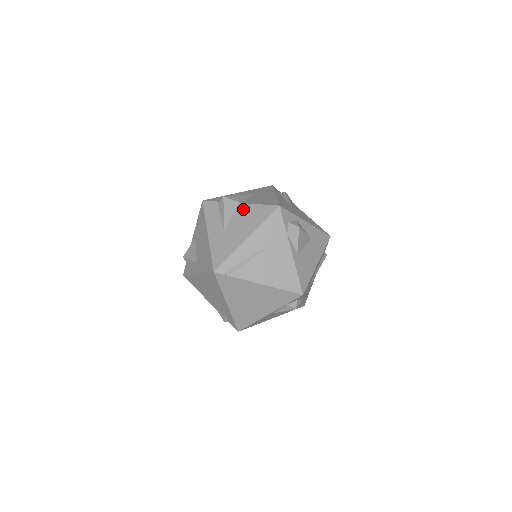
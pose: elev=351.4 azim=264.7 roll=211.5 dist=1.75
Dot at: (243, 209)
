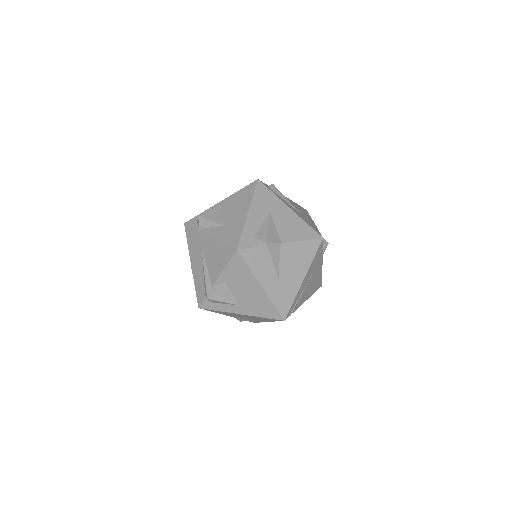
Dot at: (289, 250)
